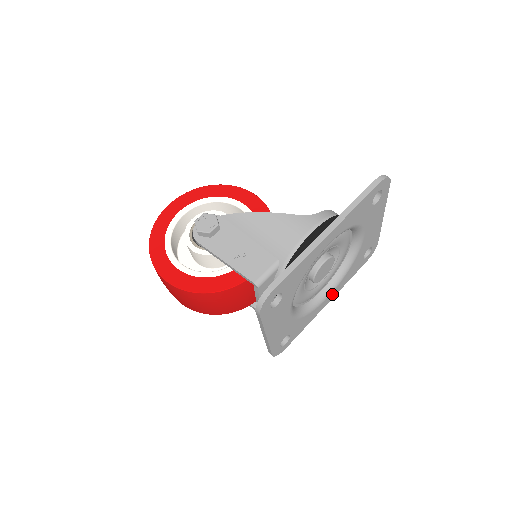
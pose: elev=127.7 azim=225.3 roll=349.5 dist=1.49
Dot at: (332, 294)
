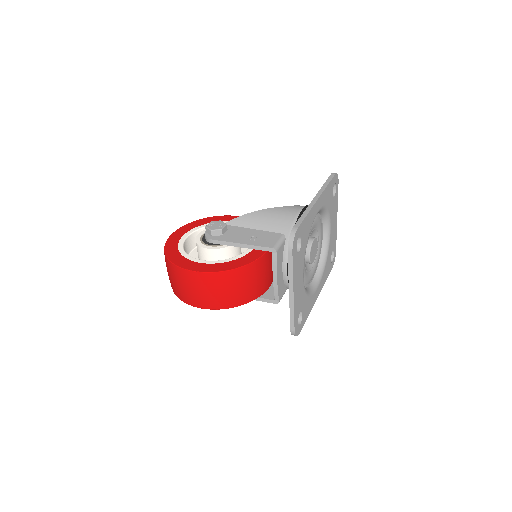
Dot at: (319, 287)
